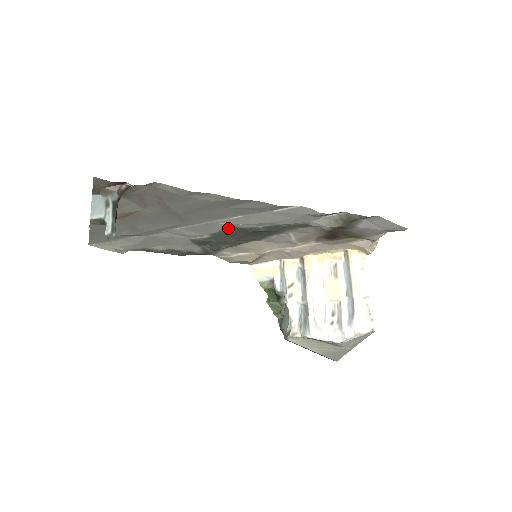
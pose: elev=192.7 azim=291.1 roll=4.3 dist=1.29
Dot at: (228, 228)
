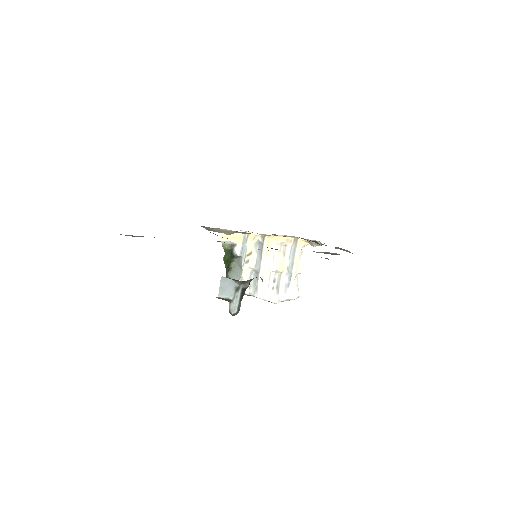
Dot at: occluded
